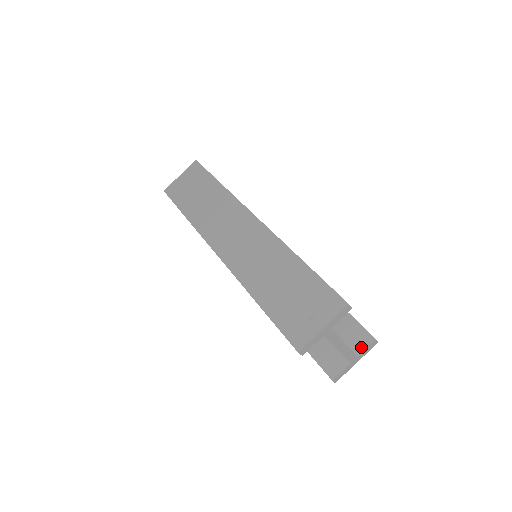
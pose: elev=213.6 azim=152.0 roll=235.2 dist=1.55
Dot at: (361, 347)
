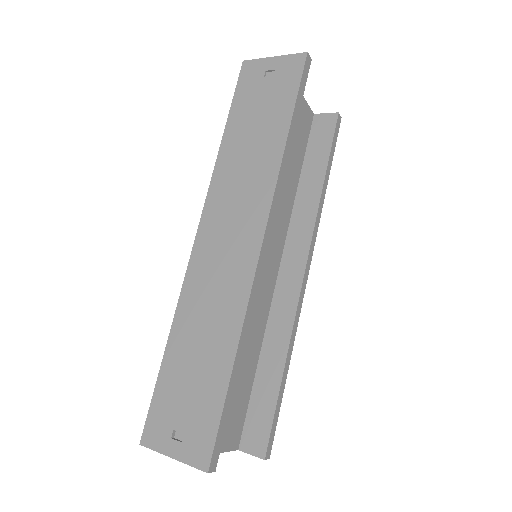
Dot at: (249, 448)
